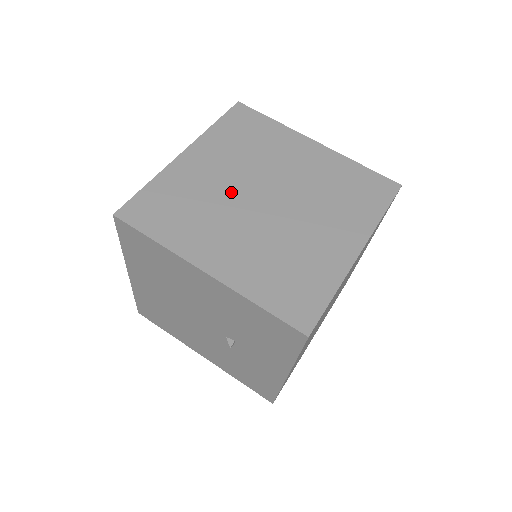
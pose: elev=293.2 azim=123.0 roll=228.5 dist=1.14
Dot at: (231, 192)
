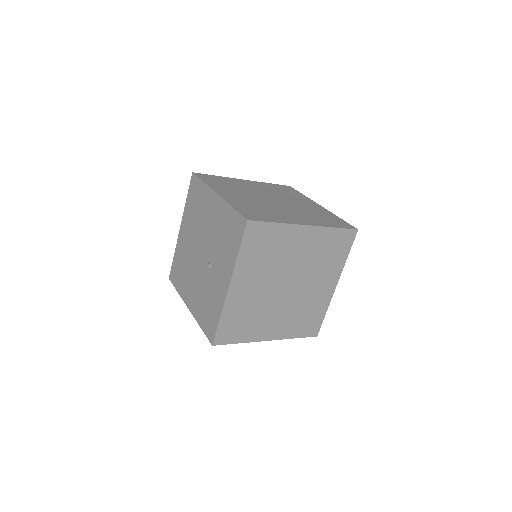
Dot at: (256, 192)
